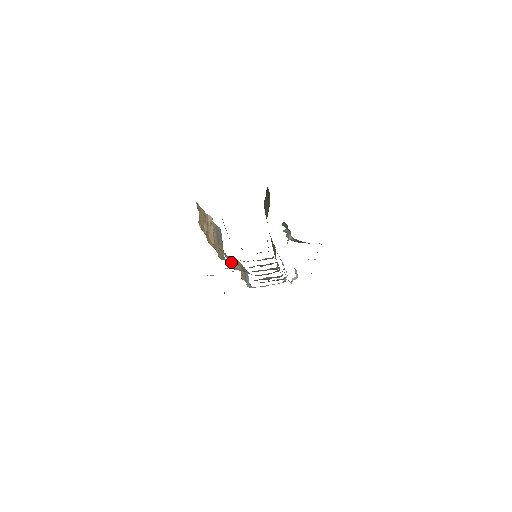
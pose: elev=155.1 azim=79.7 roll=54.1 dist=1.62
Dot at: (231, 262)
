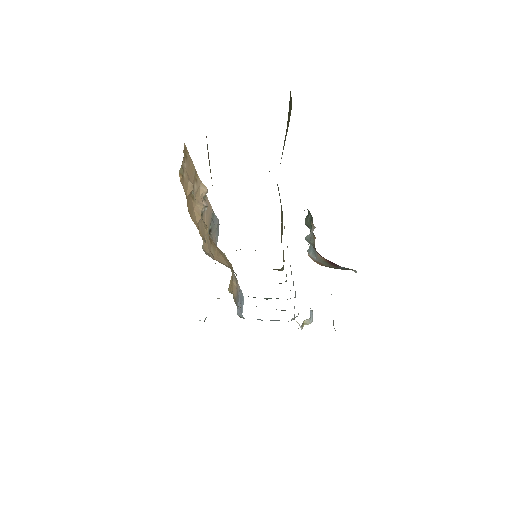
Dot at: (215, 251)
